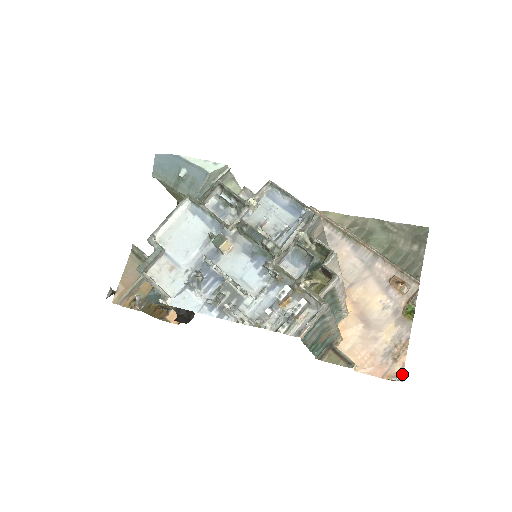
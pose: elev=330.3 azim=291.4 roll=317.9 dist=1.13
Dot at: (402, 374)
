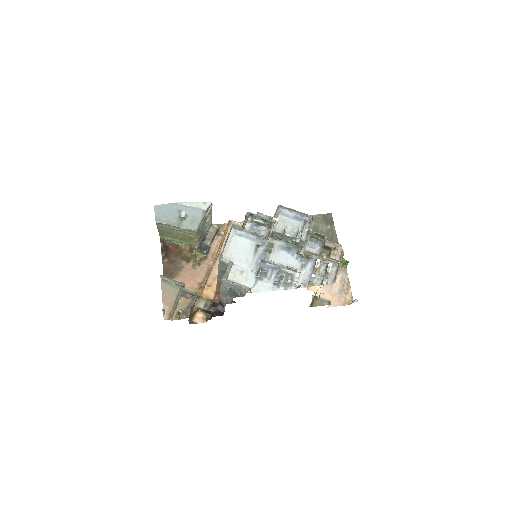
Dot at: occluded
